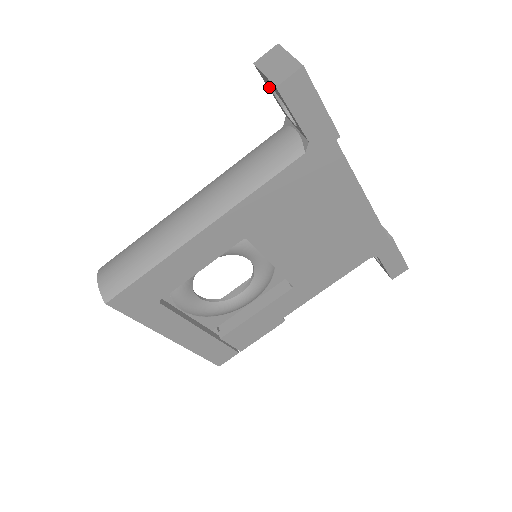
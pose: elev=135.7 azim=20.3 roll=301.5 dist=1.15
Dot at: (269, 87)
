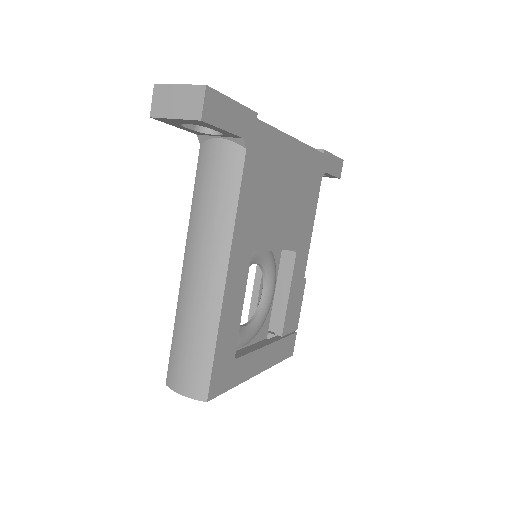
Dot at: (176, 125)
